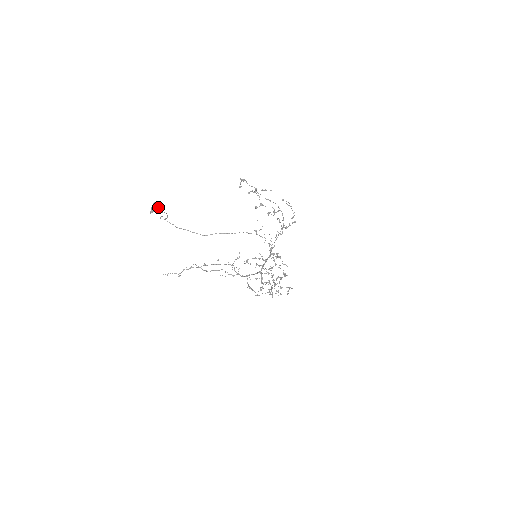
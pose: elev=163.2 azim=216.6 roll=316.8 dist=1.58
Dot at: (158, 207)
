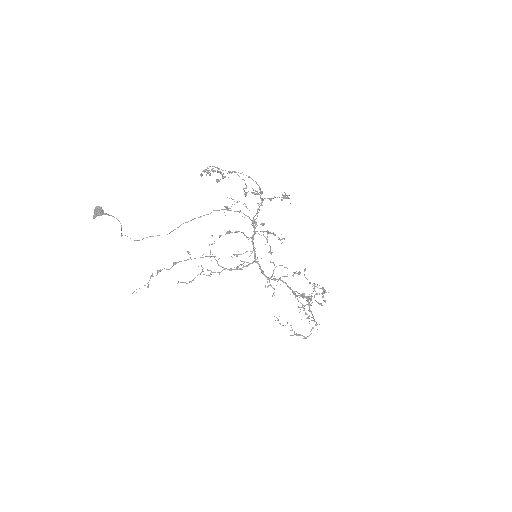
Dot at: (100, 208)
